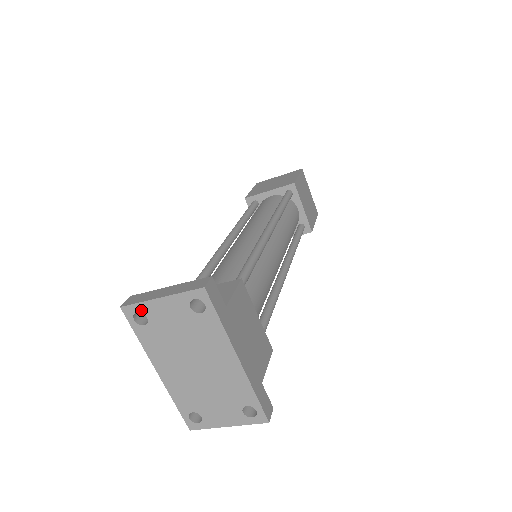
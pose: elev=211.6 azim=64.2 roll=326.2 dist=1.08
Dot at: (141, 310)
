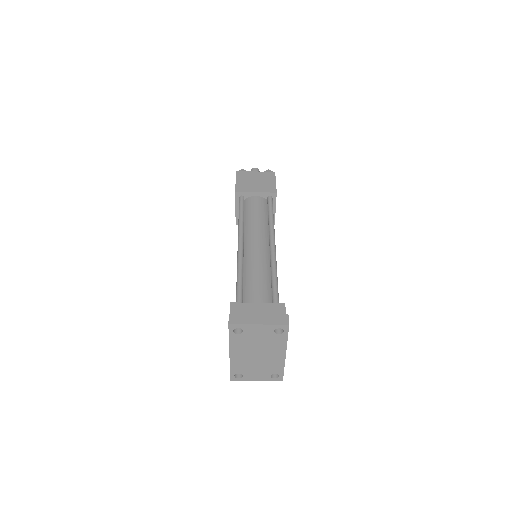
Dot at: (242, 328)
